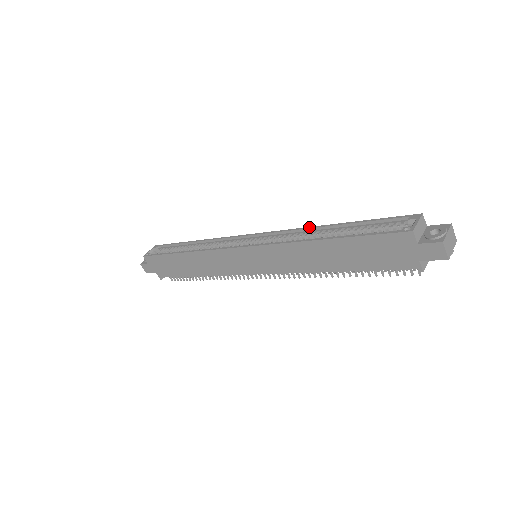
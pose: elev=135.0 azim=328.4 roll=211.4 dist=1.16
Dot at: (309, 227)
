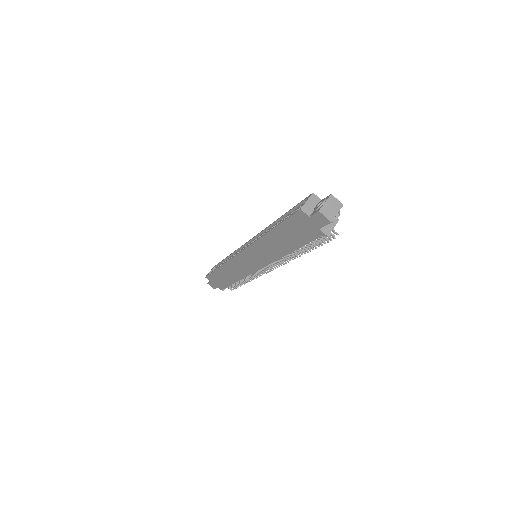
Dot at: (270, 224)
